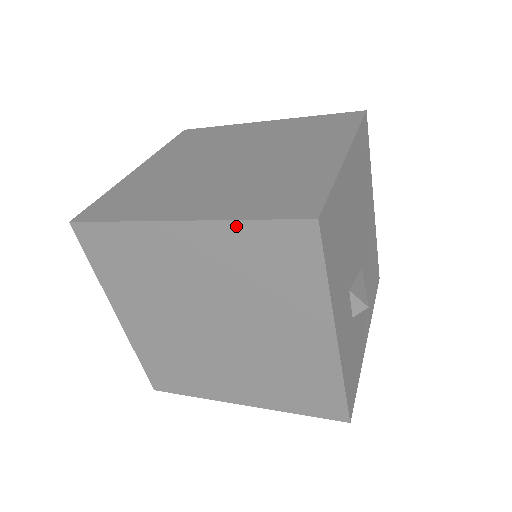
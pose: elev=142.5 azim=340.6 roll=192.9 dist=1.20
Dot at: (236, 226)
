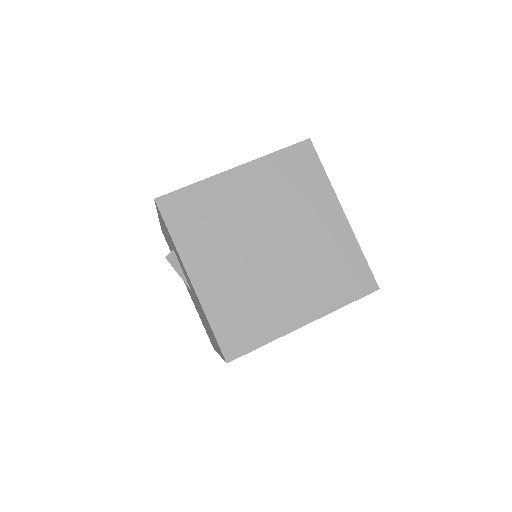
Dot at: occluded
